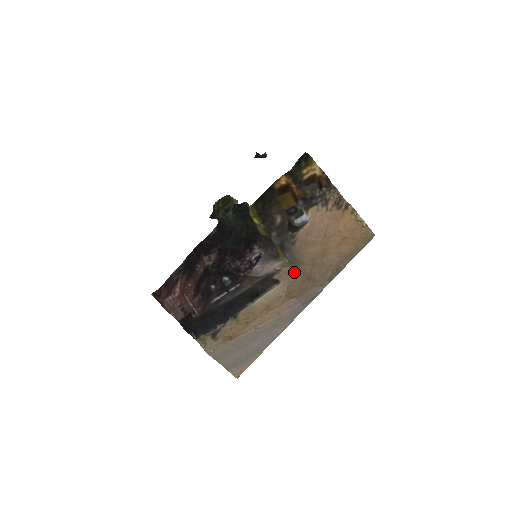
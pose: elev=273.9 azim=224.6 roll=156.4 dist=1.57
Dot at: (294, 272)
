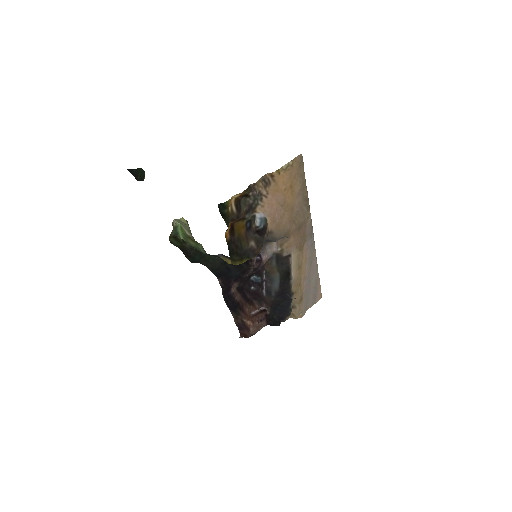
Dot at: (290, 240)
